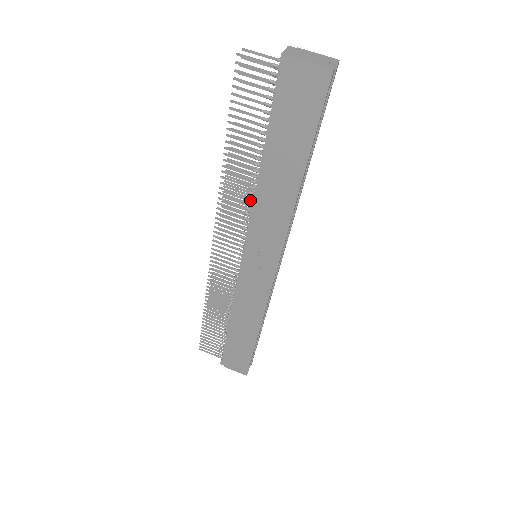
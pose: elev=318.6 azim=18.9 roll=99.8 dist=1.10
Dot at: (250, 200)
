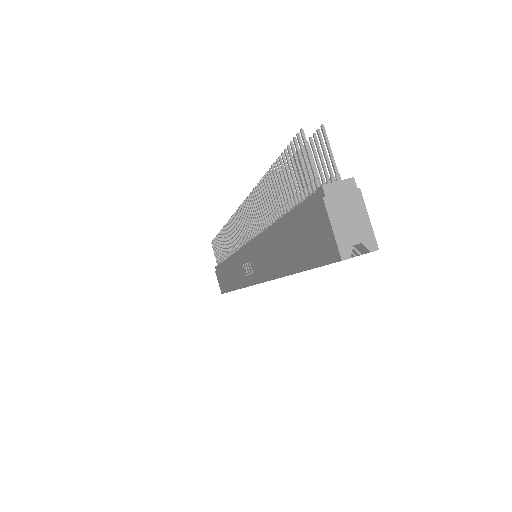
Dot at: occluded
